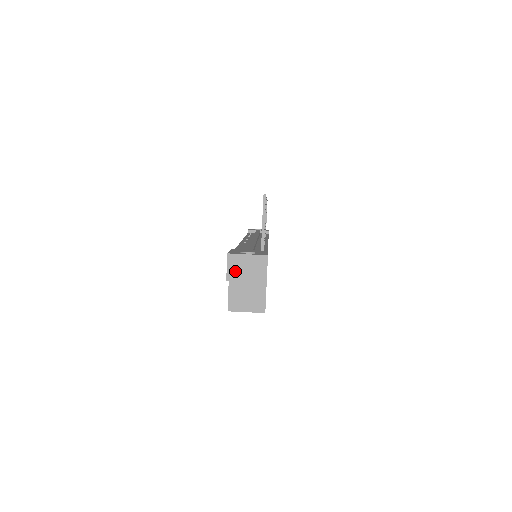
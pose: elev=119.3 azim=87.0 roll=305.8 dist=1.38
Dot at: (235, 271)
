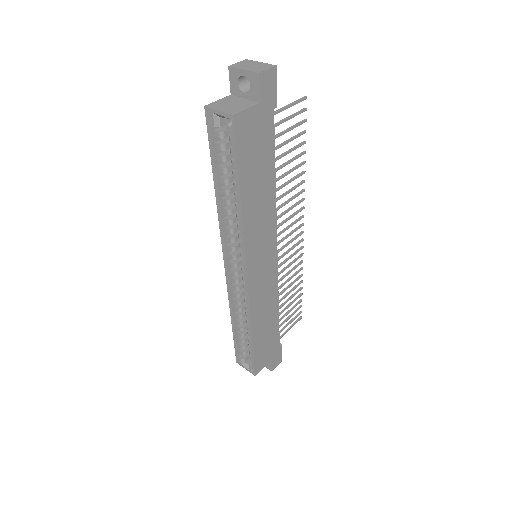
Dot at: (241, 65)
